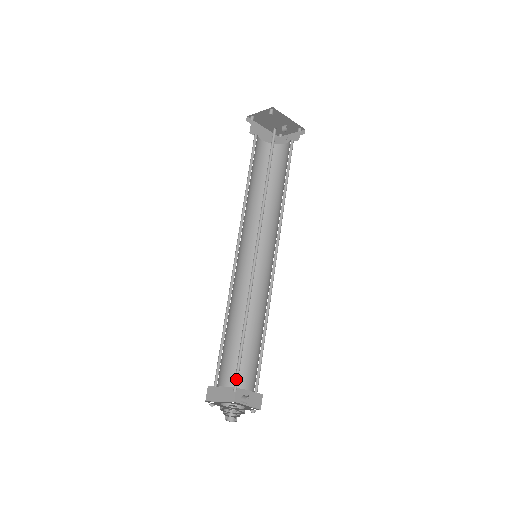
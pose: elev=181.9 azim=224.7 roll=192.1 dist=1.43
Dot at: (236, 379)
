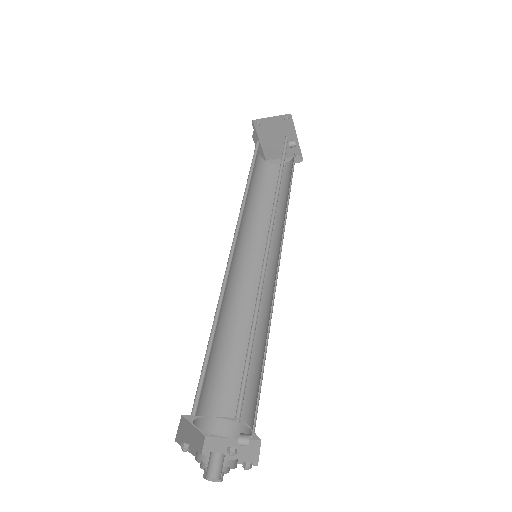
Dot at: (239, 401)
